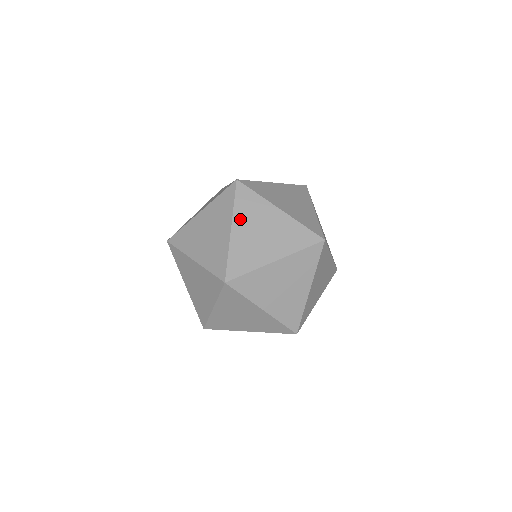
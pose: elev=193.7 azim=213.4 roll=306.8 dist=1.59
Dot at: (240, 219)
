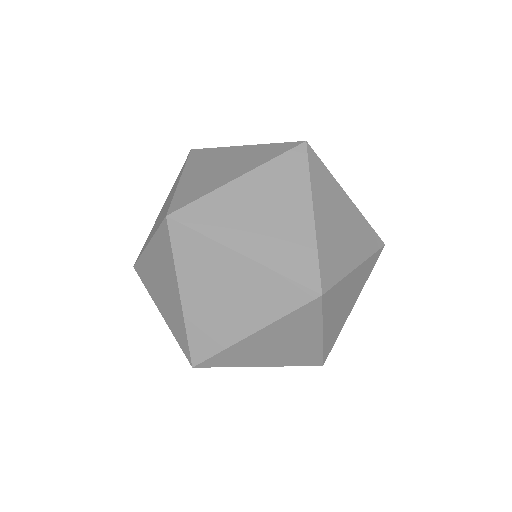
Dot at: (329, 319)
